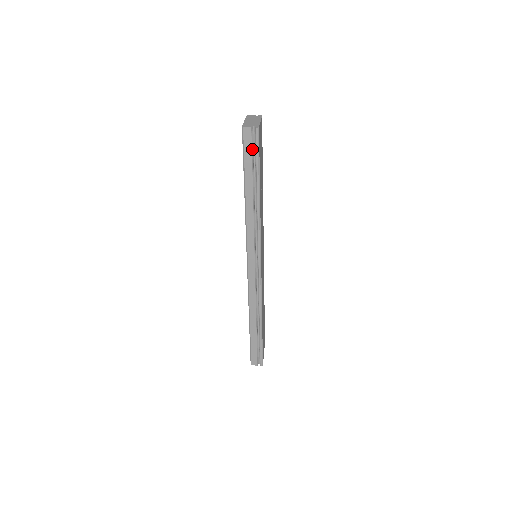
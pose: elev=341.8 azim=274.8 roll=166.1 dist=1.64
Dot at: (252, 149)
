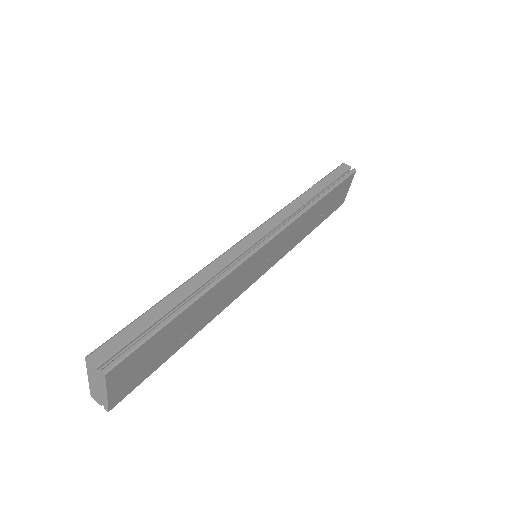
Dot at: occluded
